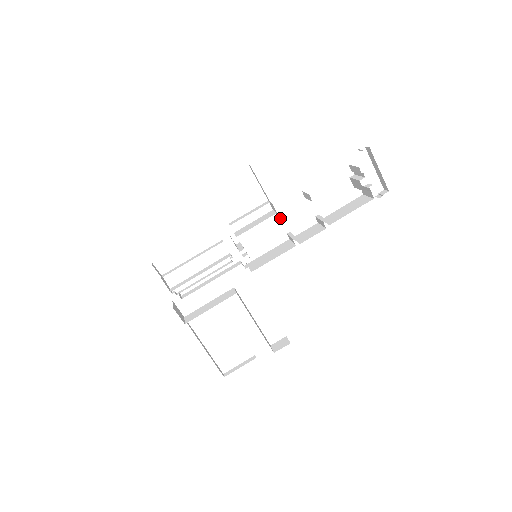
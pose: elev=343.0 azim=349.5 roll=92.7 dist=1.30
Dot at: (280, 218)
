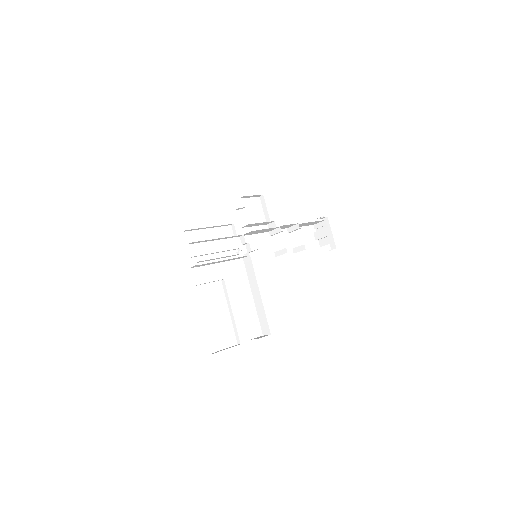
Dot at: (279, 231)
